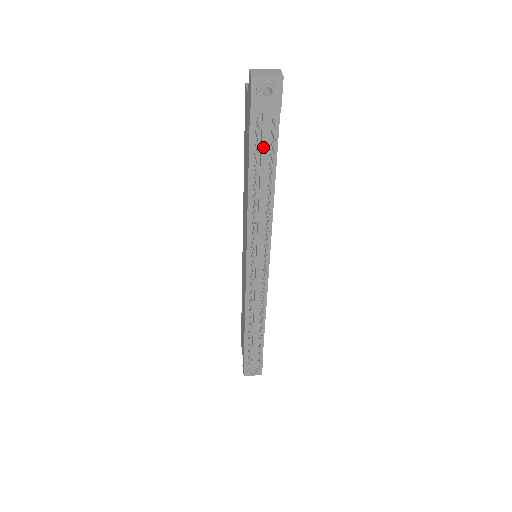
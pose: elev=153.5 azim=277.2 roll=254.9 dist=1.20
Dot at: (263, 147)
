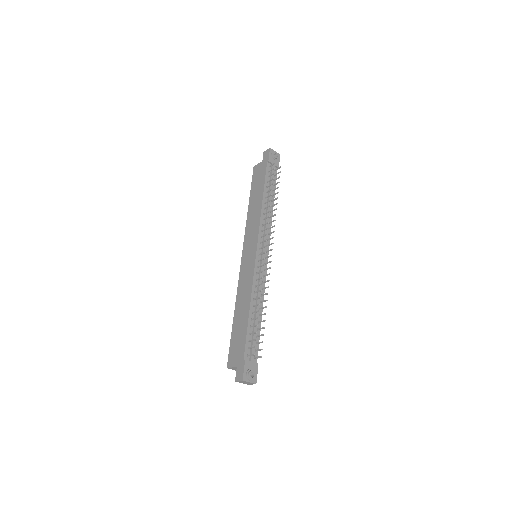
Dot at: occluded
